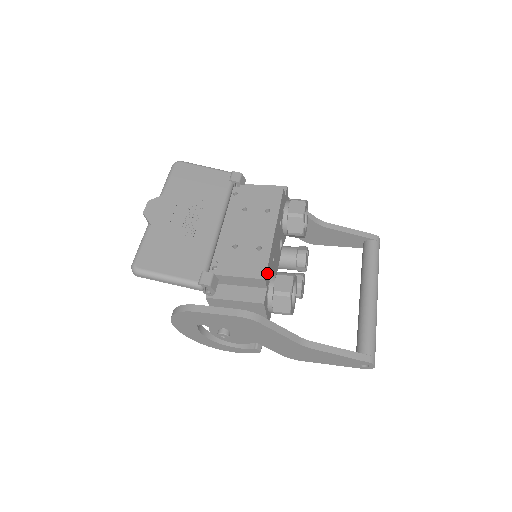
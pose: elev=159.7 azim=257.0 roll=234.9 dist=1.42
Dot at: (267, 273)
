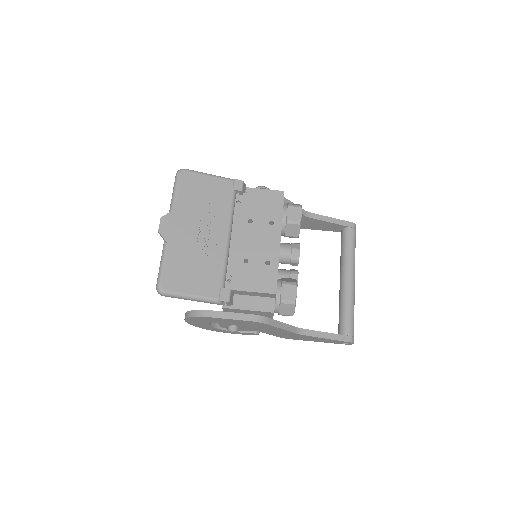
Dot at: (276, 286)
